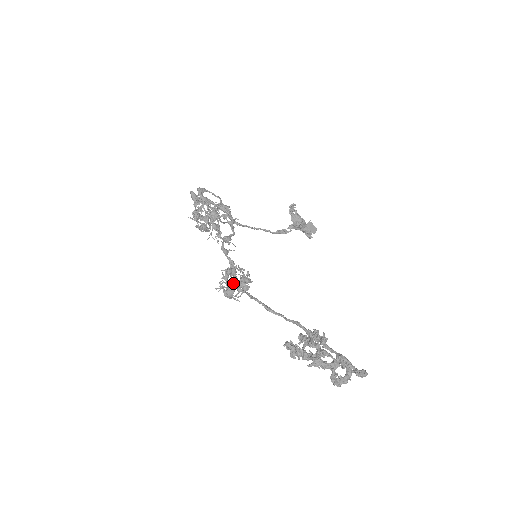
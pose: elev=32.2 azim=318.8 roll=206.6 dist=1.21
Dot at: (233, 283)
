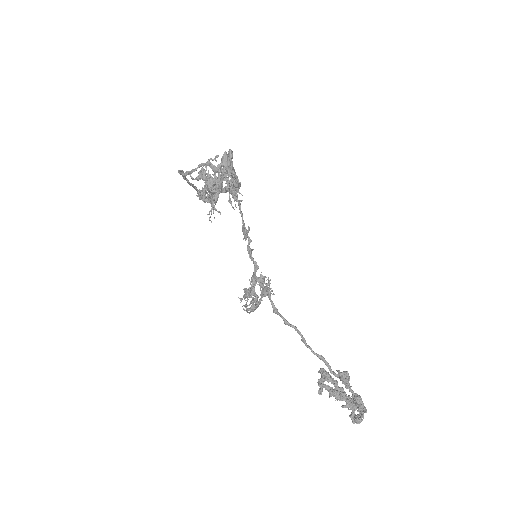
Dot at: occluded
